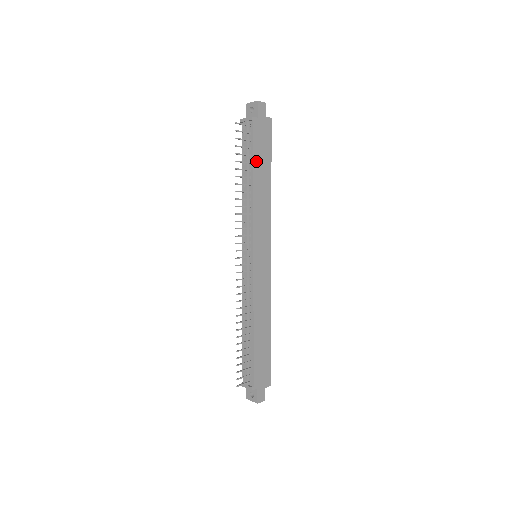
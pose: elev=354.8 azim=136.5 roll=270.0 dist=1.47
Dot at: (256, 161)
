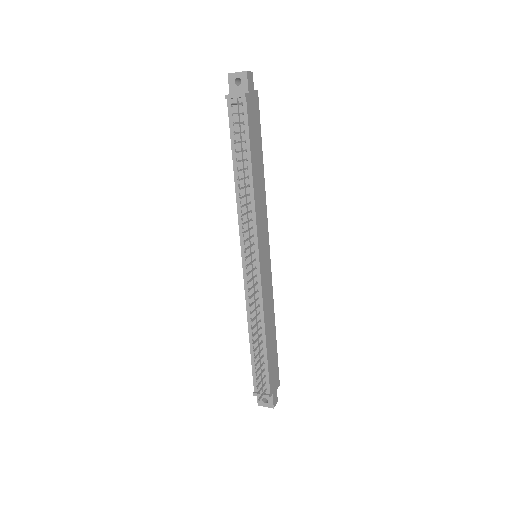
Dot at: (252, 147)
